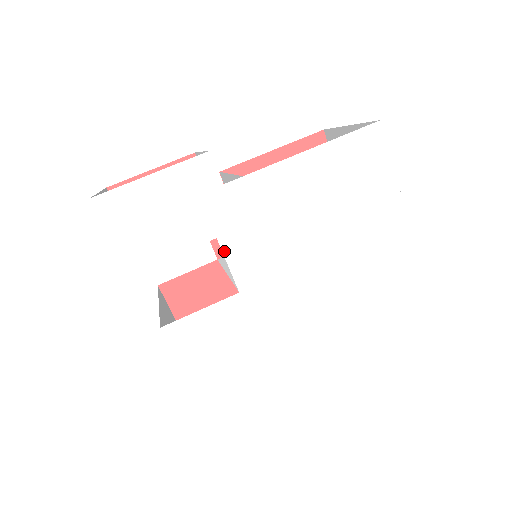
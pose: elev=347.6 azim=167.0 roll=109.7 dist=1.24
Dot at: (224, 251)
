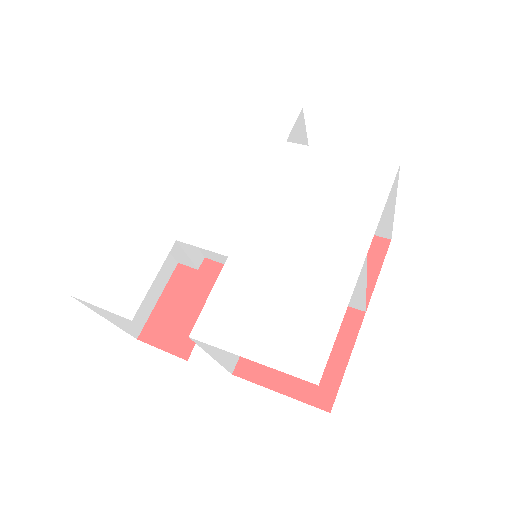
Dot at: (189, 243)
